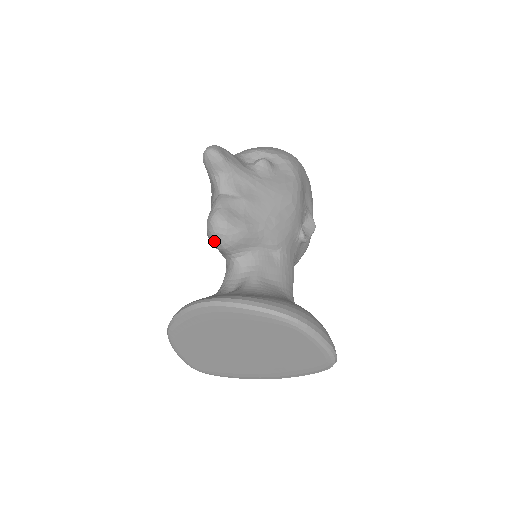
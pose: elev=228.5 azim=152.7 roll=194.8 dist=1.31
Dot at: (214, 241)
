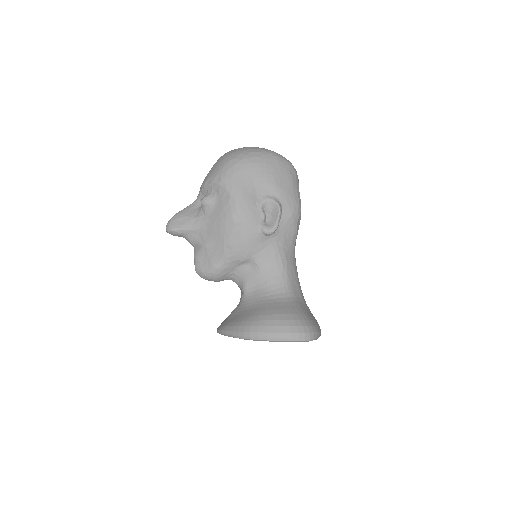
Dot at: occluded
